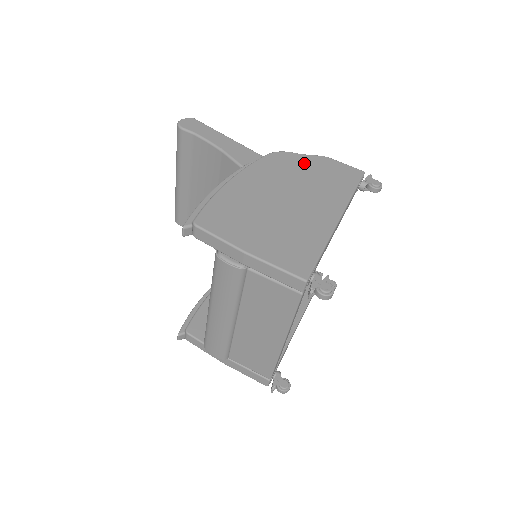
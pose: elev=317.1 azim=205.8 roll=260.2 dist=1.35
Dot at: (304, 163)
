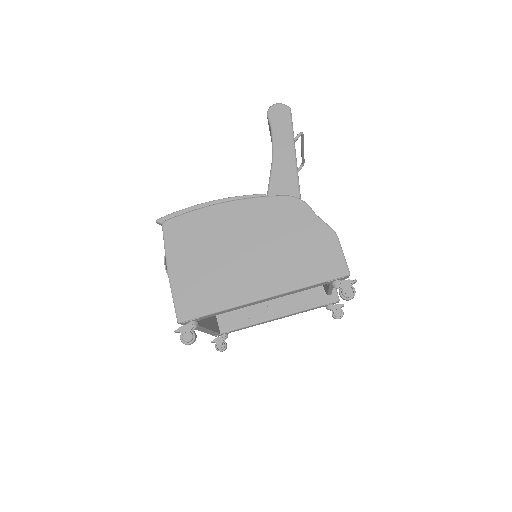
Dot at: (305, 226)
